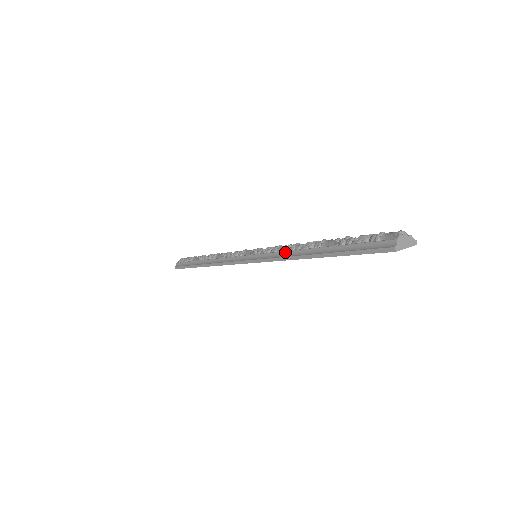
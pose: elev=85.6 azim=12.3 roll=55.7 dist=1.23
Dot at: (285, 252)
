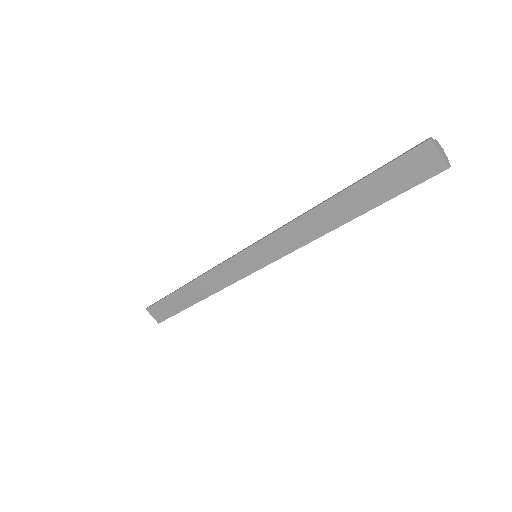
Dot at: occluded
